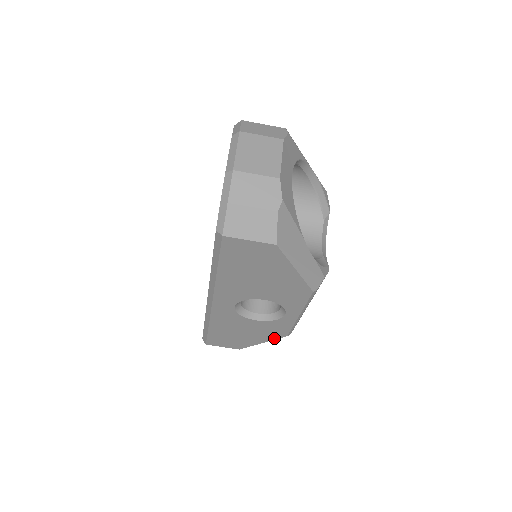
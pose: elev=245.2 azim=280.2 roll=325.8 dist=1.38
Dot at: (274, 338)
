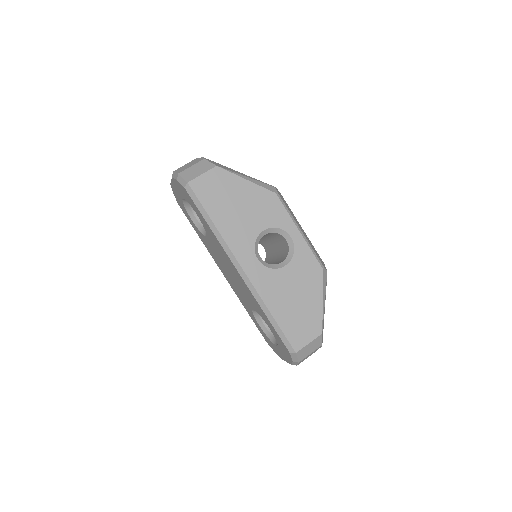
Dot at: (320, 283)
